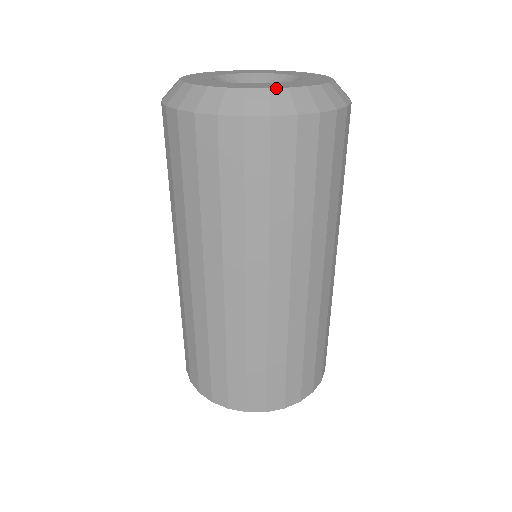
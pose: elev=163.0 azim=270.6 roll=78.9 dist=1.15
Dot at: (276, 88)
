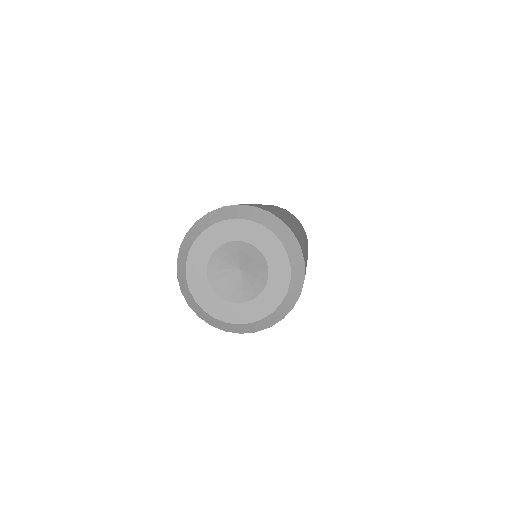
Dot at: (243, 324)
